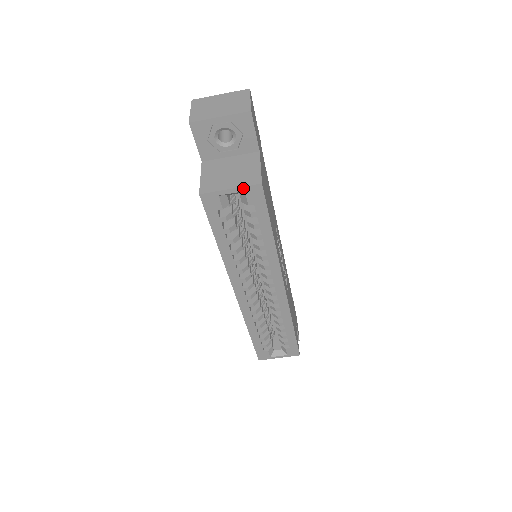
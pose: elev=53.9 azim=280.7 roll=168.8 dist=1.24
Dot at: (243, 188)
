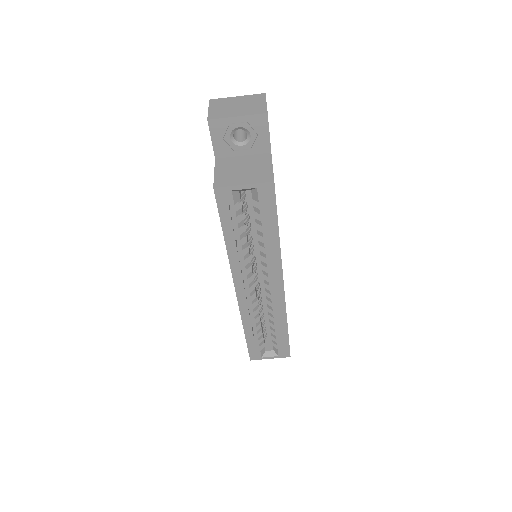
Dot at: (256, 185)
